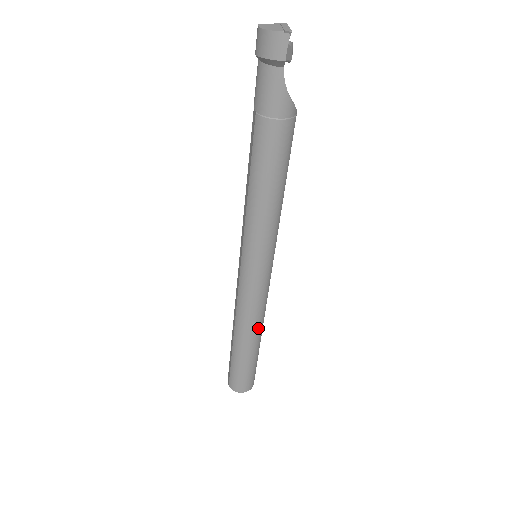
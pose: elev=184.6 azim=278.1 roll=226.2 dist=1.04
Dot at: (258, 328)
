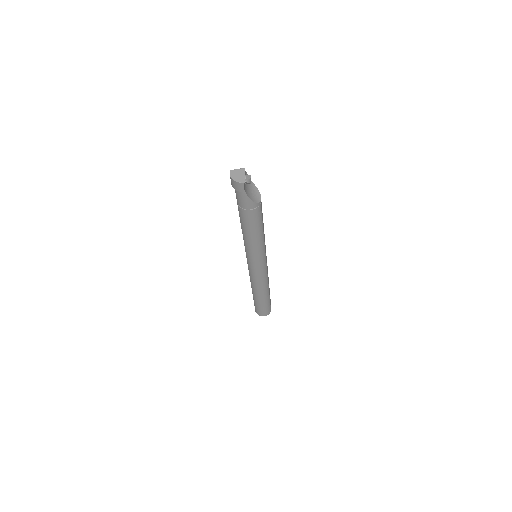
Dot at: (265, 288)
